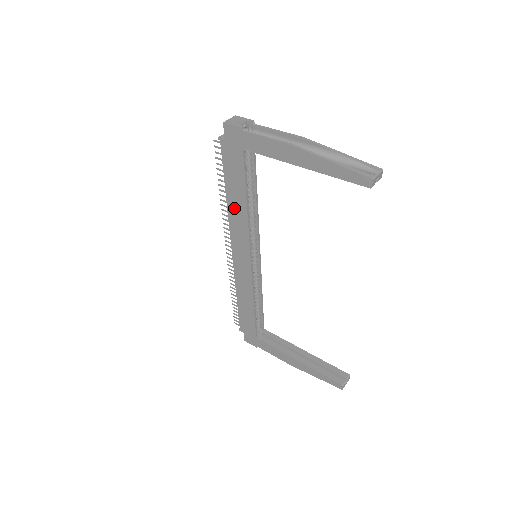
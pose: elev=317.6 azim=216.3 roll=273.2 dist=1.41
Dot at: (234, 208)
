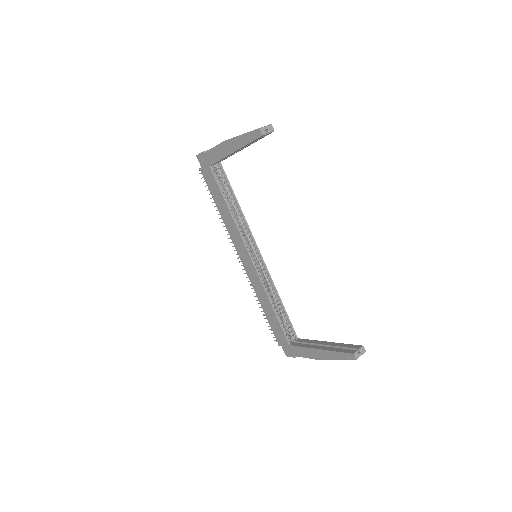
Dot at: (225, 218)
